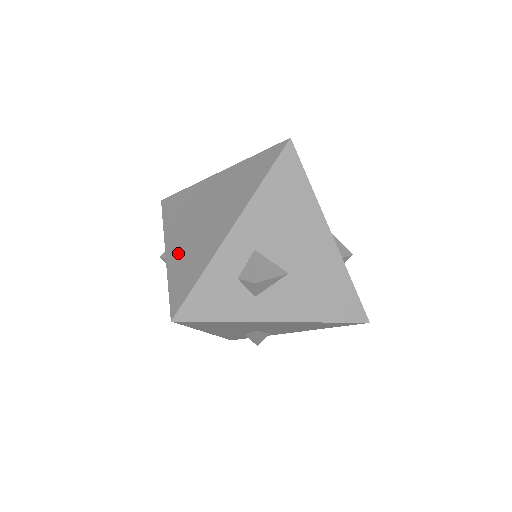
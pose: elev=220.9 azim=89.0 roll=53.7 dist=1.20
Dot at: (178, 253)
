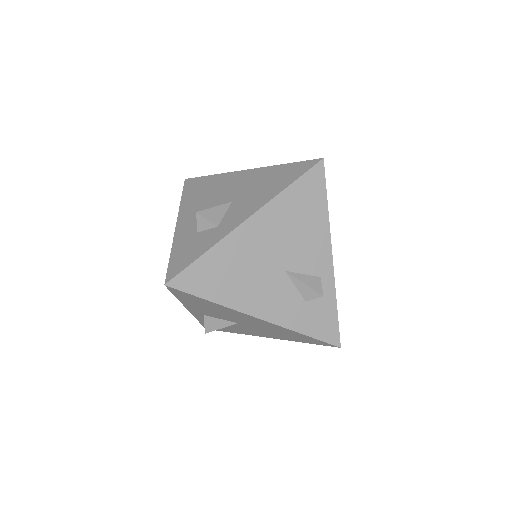
Dot at: occluded
